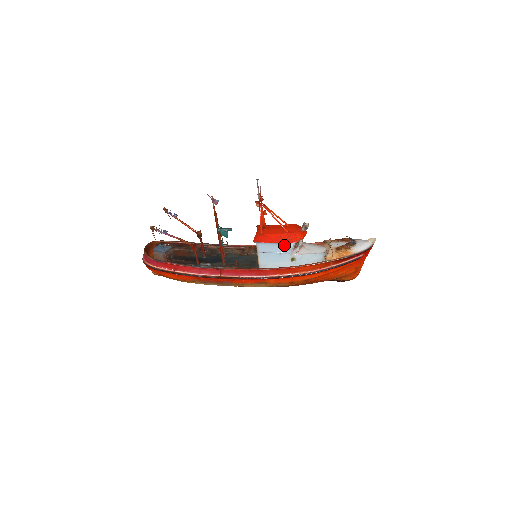
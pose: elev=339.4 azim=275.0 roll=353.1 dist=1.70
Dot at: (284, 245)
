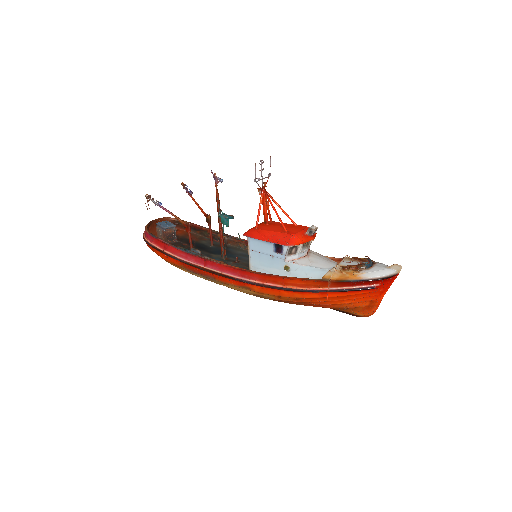
Dot at: (277, 247)
